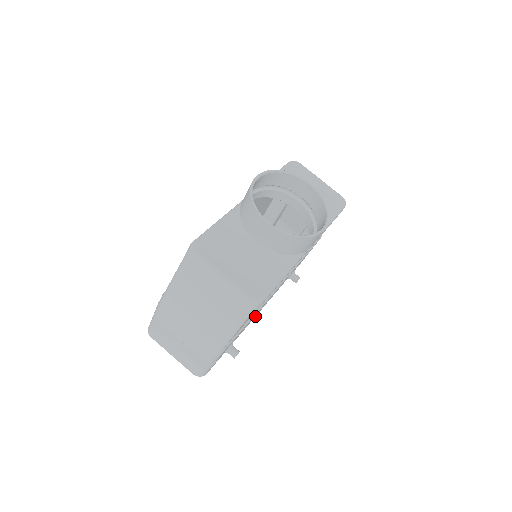
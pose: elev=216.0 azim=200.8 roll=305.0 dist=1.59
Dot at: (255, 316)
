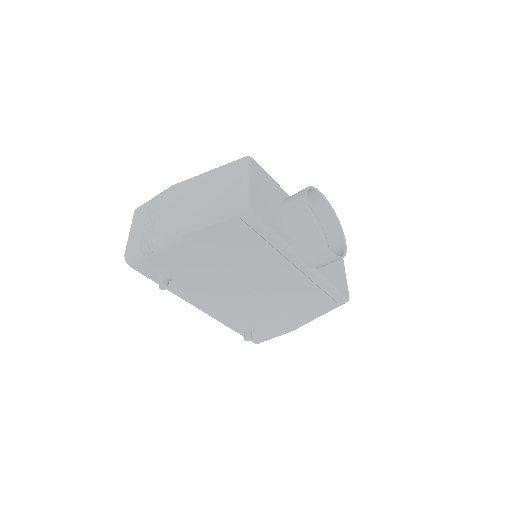
Dot at: (198, 305)
